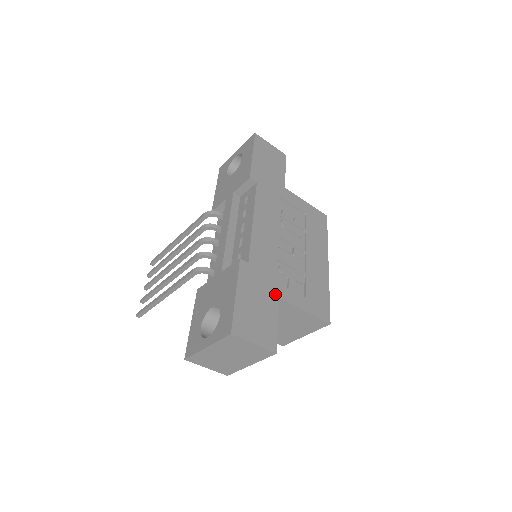
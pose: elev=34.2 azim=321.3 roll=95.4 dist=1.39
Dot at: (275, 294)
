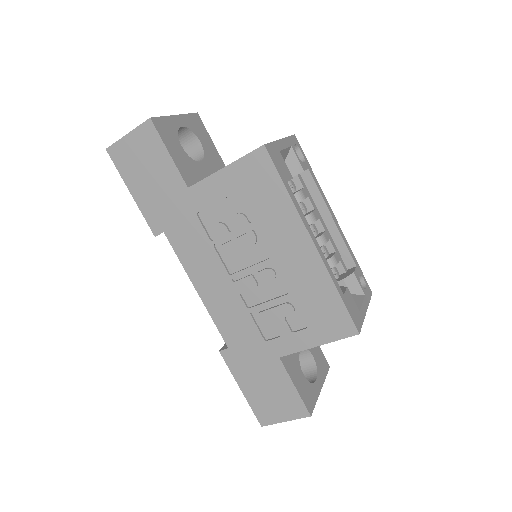
Dot at: (272, 357)
